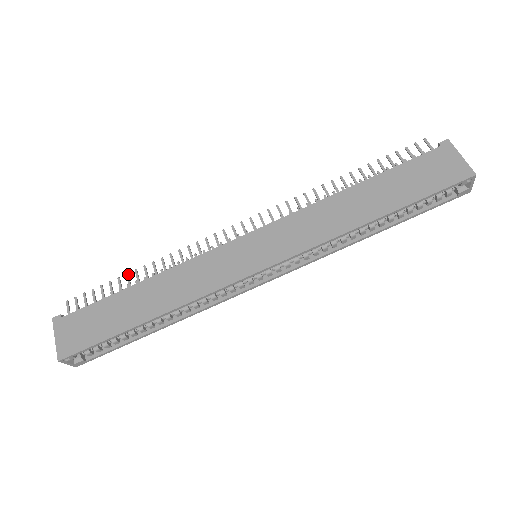
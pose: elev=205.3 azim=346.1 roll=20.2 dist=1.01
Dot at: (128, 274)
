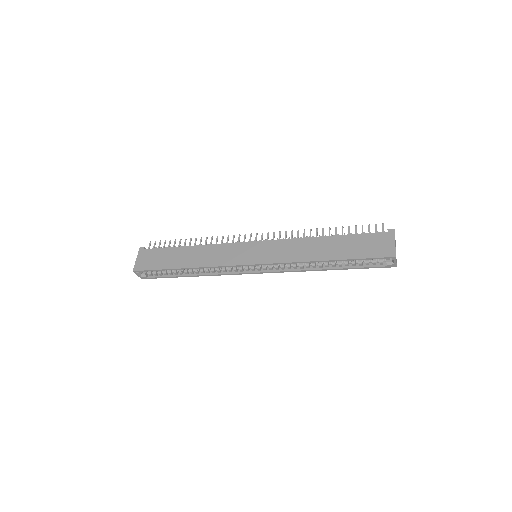
Dot at: (186, 239)
